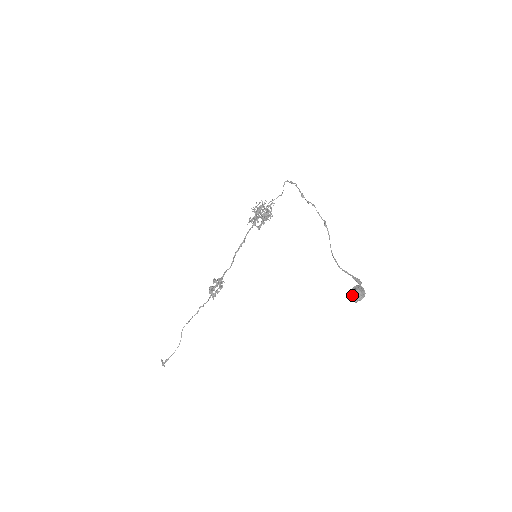
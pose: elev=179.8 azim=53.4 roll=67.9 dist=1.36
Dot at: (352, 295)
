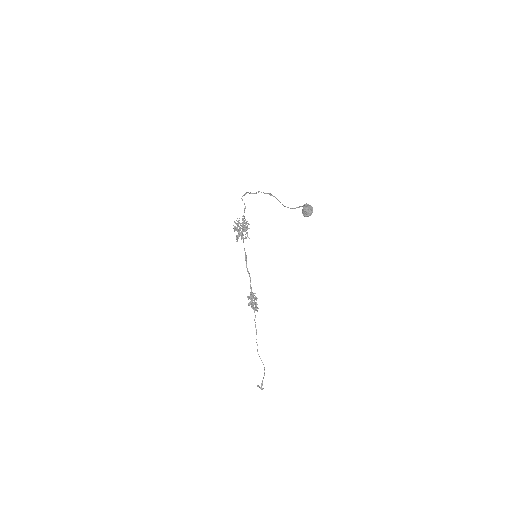
Dot at: (304, 214)
